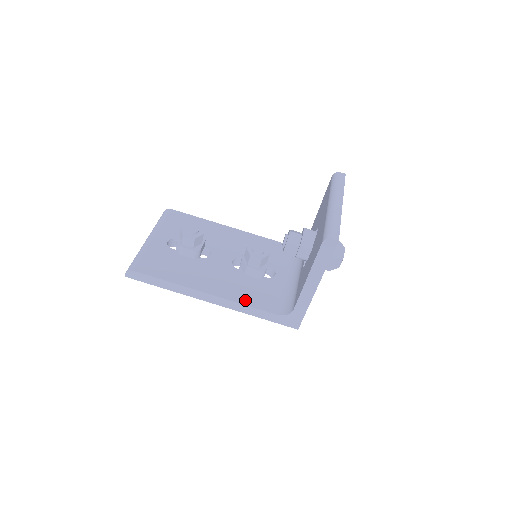
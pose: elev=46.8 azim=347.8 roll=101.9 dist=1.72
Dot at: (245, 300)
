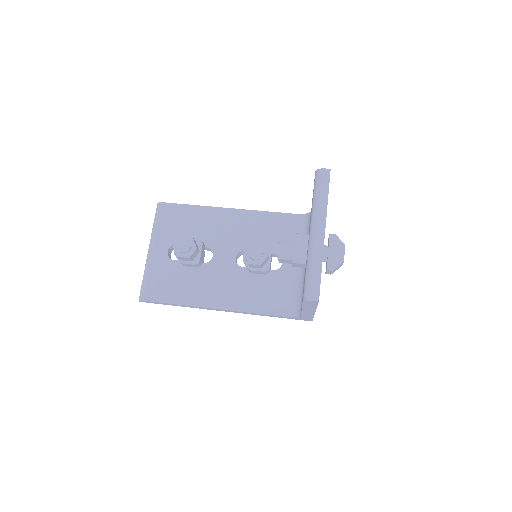
Dot at: (254, 307)
